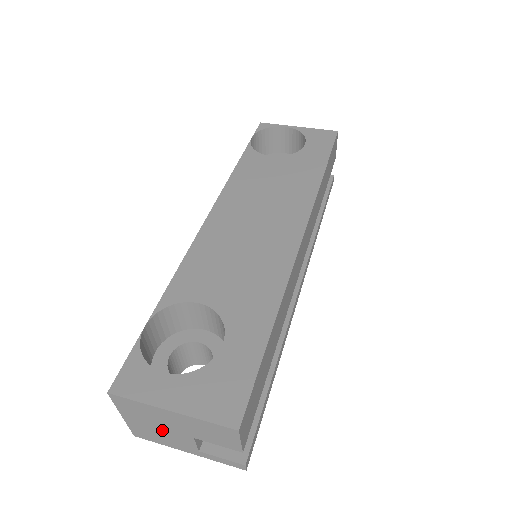
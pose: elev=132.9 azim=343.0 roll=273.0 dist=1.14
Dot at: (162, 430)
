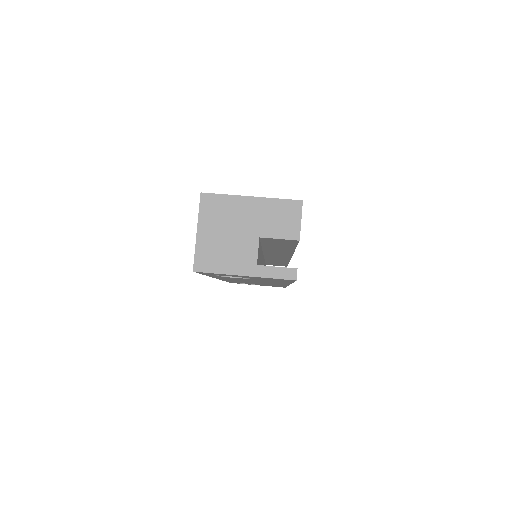
Dot at: (231, 239)
